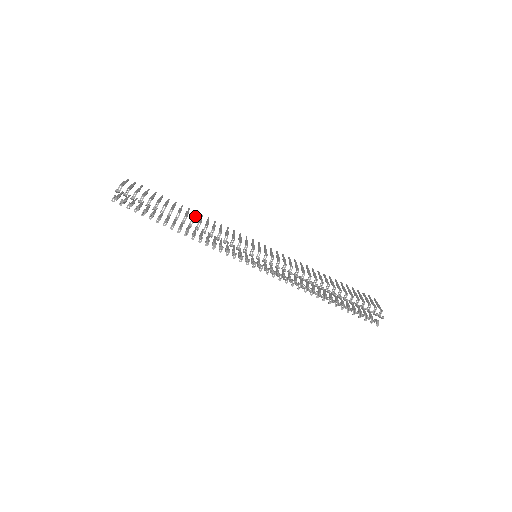
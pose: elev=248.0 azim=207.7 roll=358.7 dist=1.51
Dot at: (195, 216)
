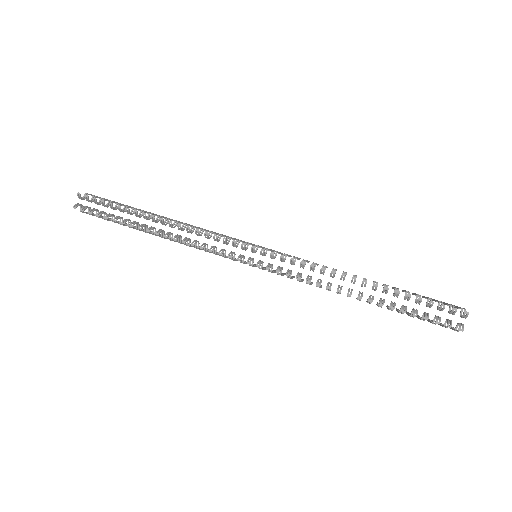
Dot at: occluded
